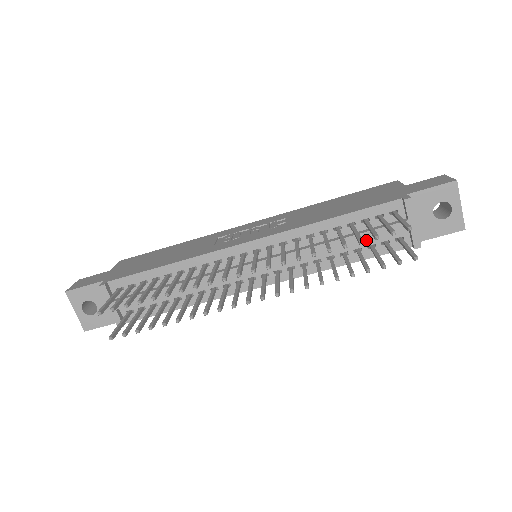
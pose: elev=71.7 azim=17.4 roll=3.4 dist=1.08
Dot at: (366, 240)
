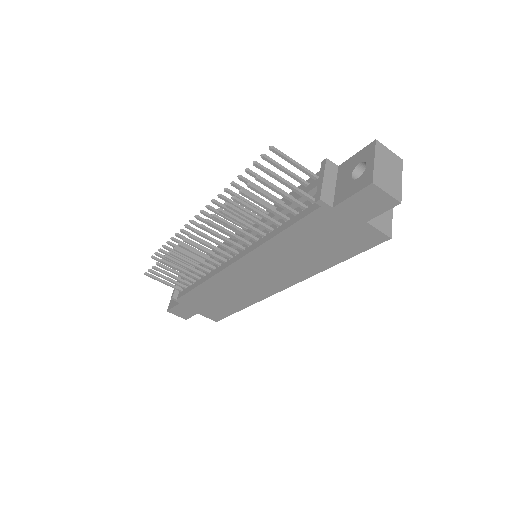
Dot at: (290, 204)
